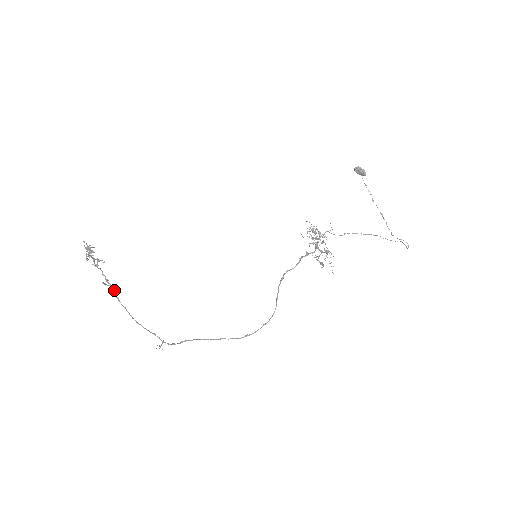
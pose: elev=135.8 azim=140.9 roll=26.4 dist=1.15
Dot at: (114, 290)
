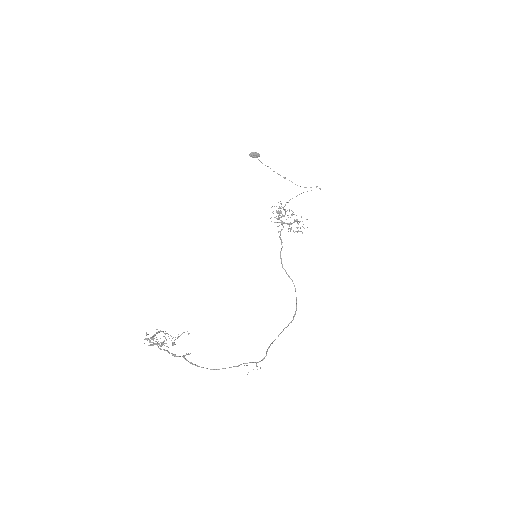
Dot at: (185, 358)
